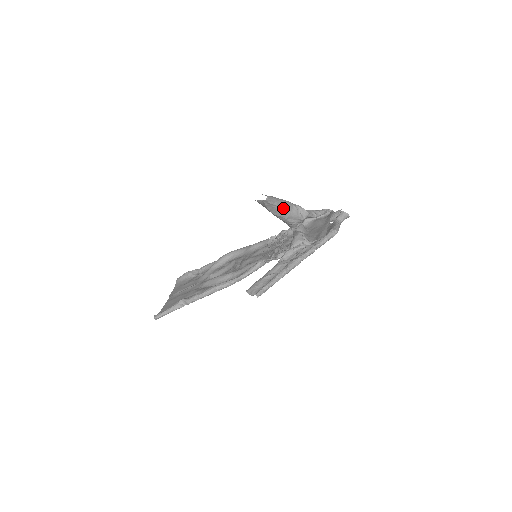
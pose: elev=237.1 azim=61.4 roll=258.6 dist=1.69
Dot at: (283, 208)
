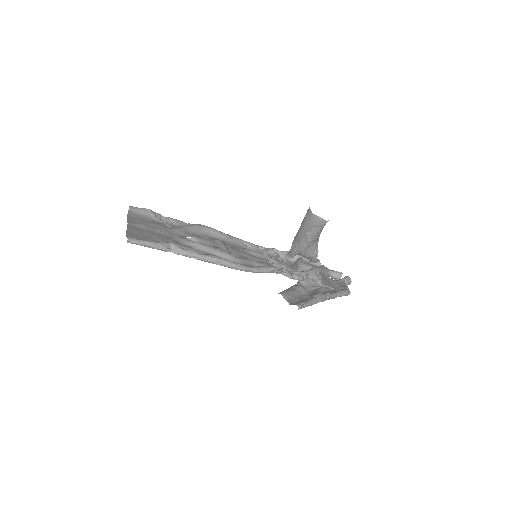
Dot at: (318, 236)
